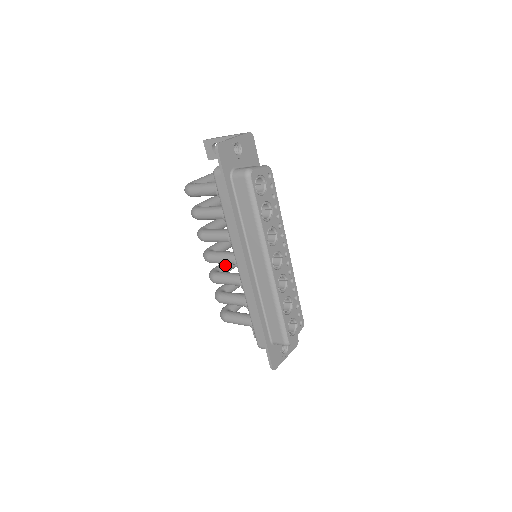
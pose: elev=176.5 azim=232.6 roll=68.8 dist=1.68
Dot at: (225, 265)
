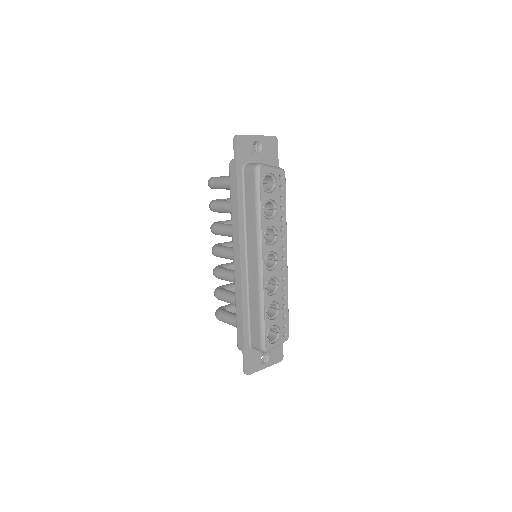
Dot at: (232, 265)
